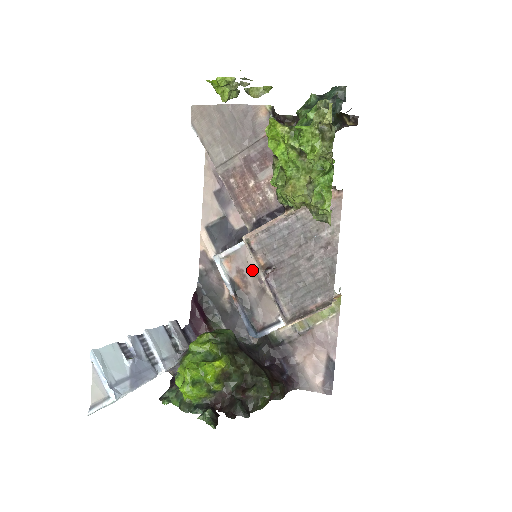
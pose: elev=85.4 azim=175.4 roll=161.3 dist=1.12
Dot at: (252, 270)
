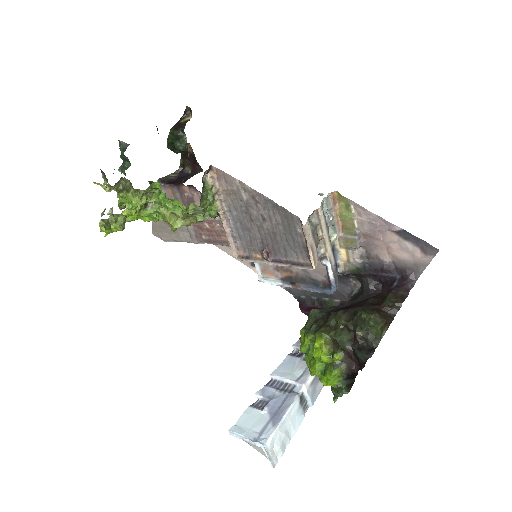
Dot at: occluded
